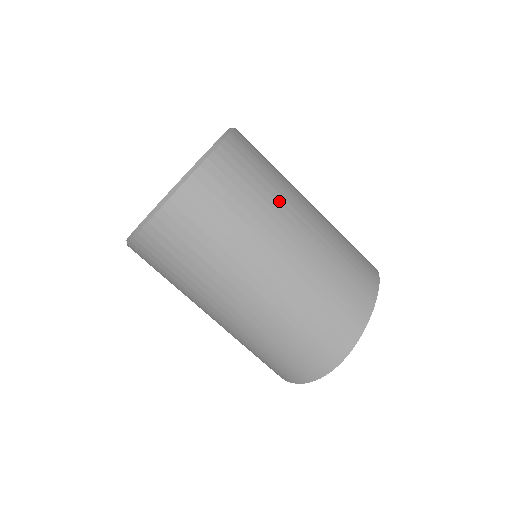
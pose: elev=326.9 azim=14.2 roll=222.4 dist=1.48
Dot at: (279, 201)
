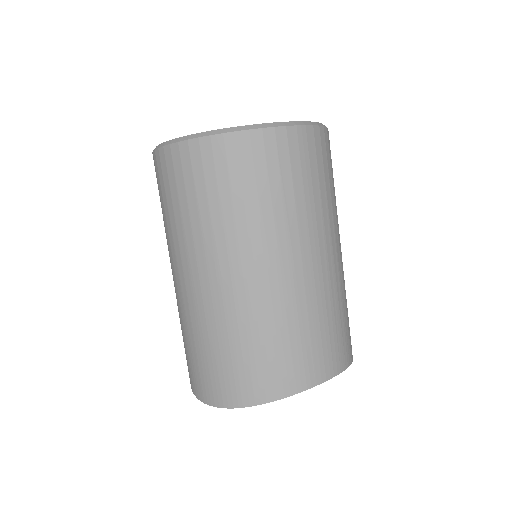
Dot at: (289, 223)
